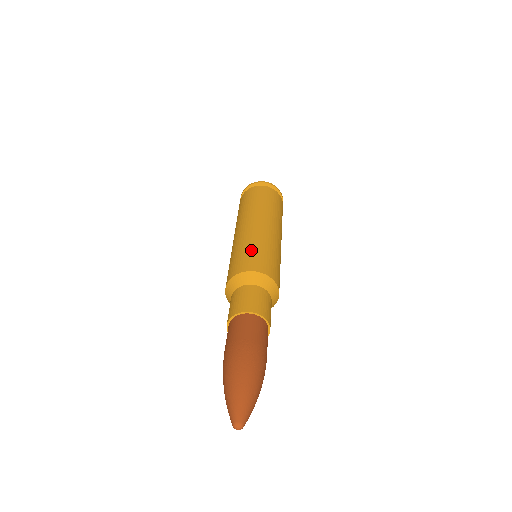
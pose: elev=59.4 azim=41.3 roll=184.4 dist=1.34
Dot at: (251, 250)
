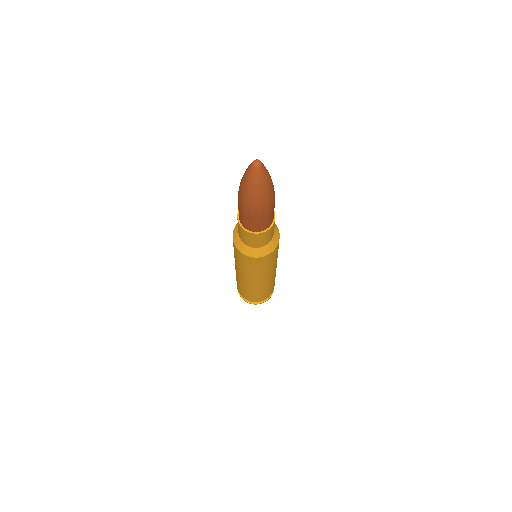
Dot at: occluded
